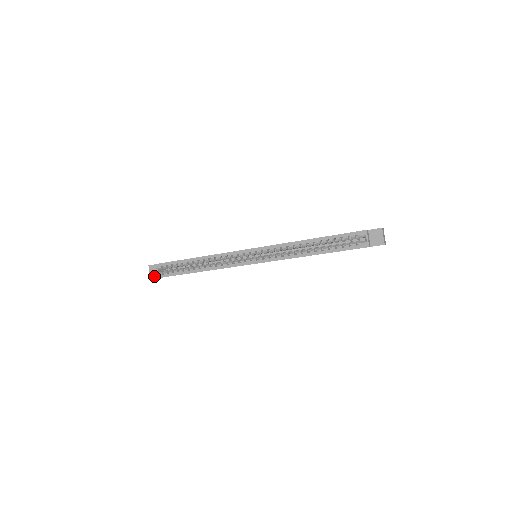
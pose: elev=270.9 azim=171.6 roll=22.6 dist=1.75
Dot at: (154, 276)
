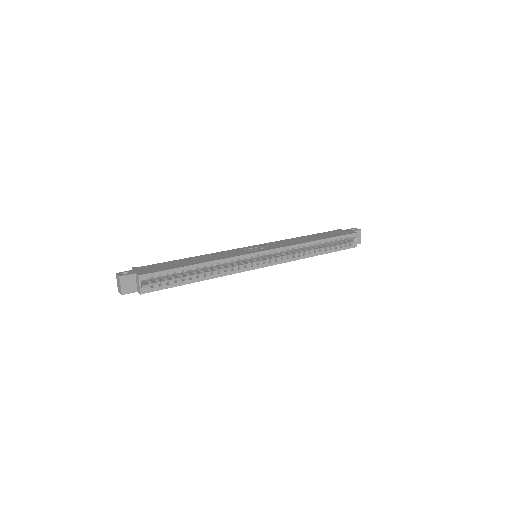
Dot at: (128, 290)
